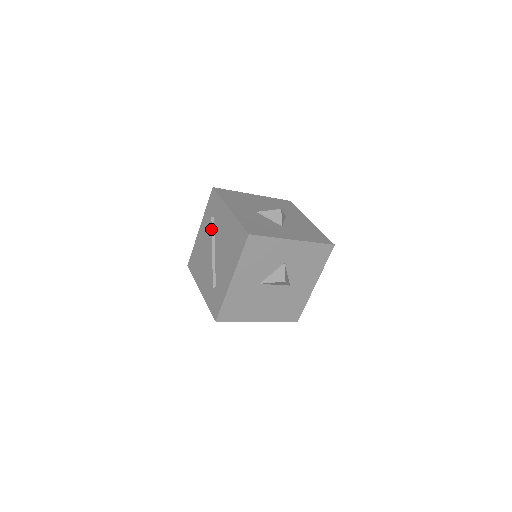
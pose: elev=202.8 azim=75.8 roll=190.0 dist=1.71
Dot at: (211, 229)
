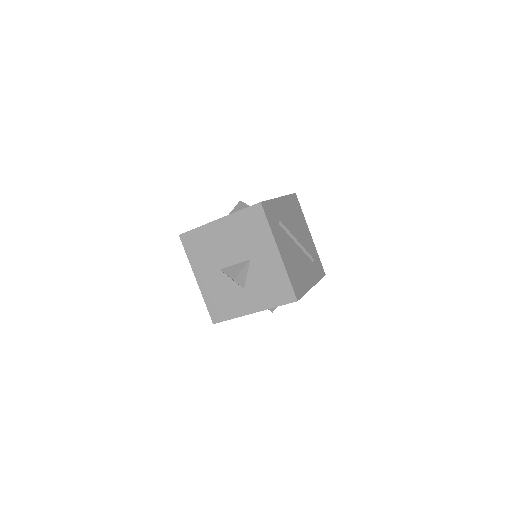
Dot at: occluded
